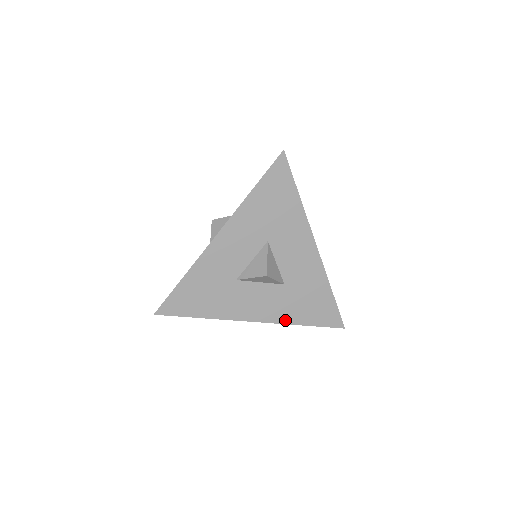
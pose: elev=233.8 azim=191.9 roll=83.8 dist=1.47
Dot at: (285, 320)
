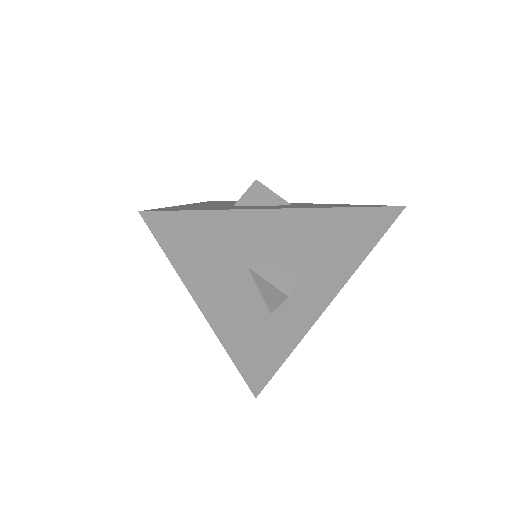
Dot at: (230, 346)
